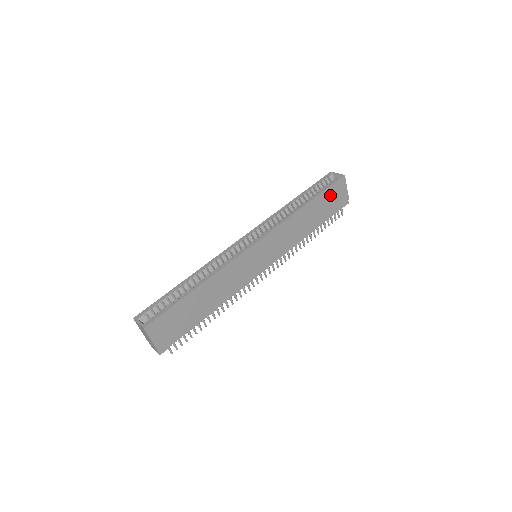
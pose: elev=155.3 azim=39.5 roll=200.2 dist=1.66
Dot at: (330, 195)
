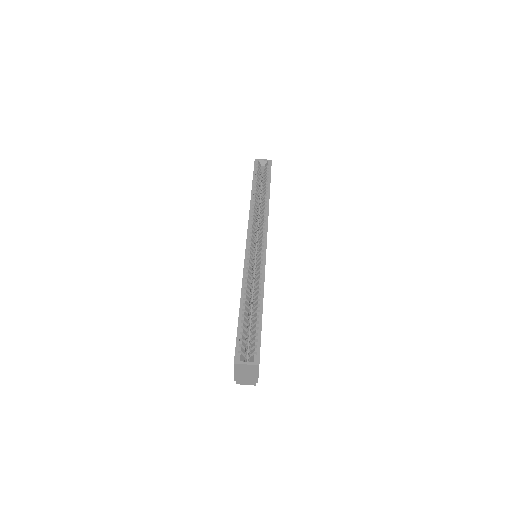
Dot at: occluded
